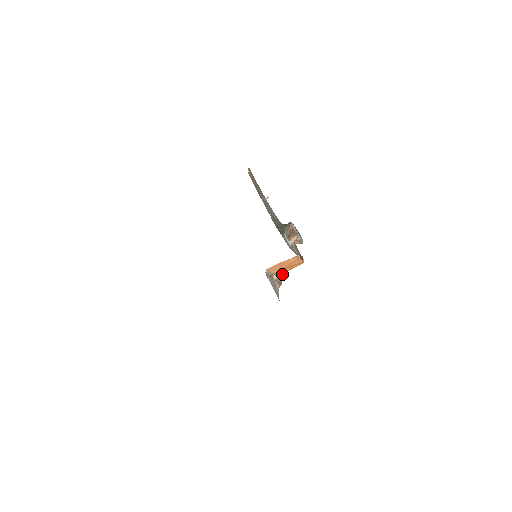
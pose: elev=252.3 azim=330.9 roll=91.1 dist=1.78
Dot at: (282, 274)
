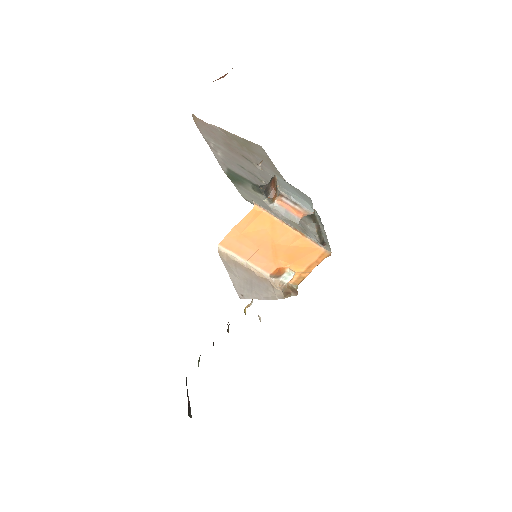
Dot at: (285, 273)
